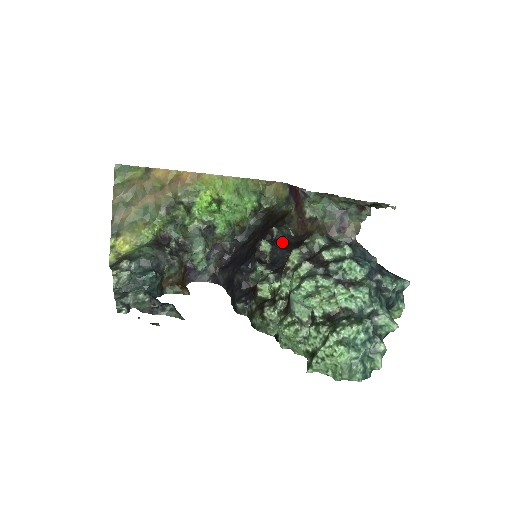
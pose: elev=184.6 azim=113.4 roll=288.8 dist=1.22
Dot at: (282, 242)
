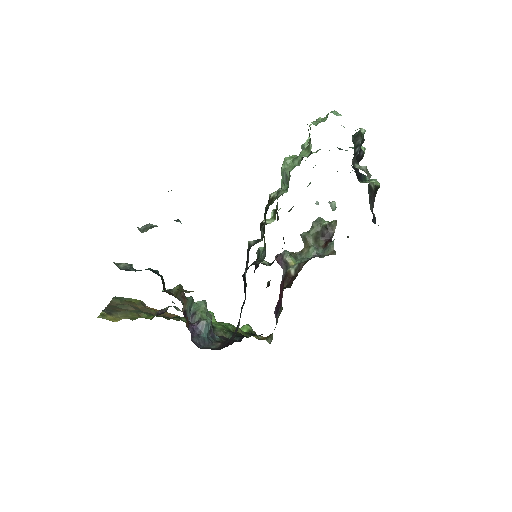
Dot at: occluded
